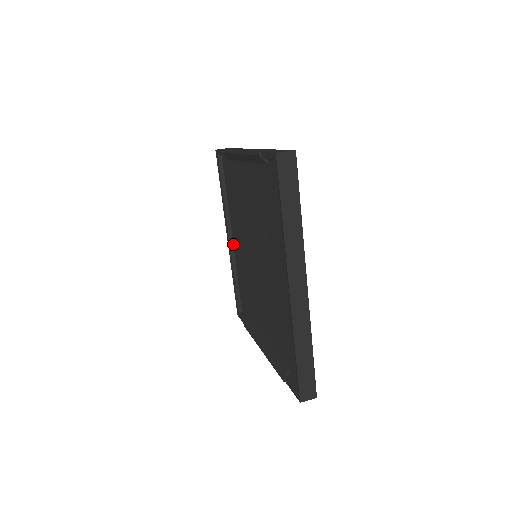
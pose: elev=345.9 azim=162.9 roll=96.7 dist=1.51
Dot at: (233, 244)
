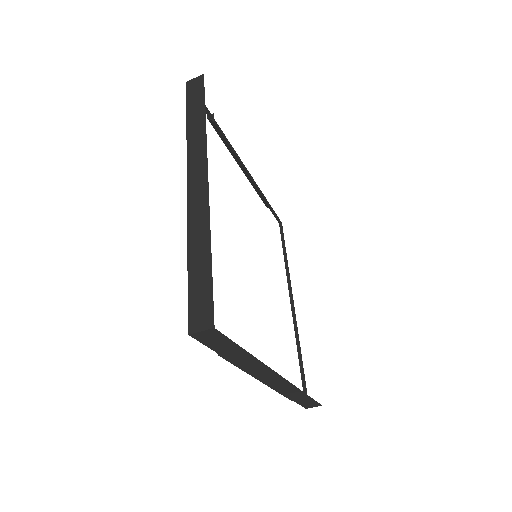
Dot at: (294, 308)
